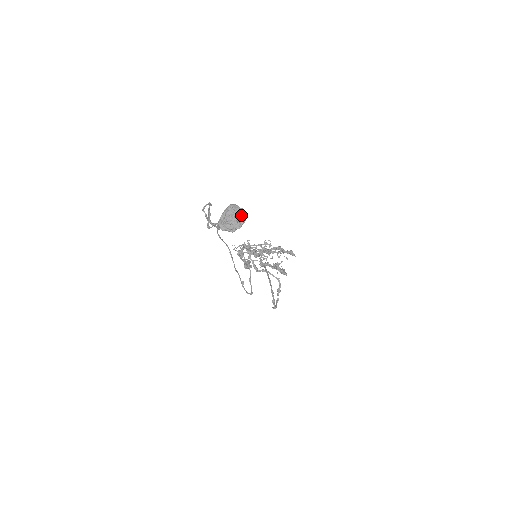
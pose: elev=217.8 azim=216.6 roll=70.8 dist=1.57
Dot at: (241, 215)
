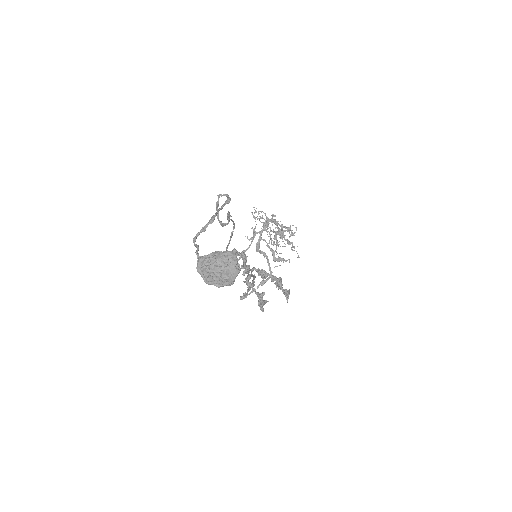
Dot at: (231, 277)
